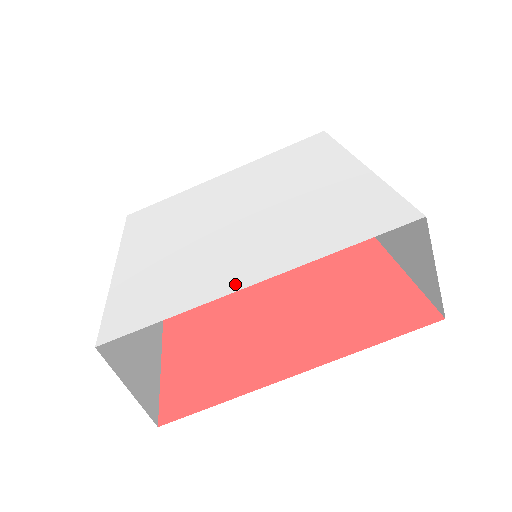
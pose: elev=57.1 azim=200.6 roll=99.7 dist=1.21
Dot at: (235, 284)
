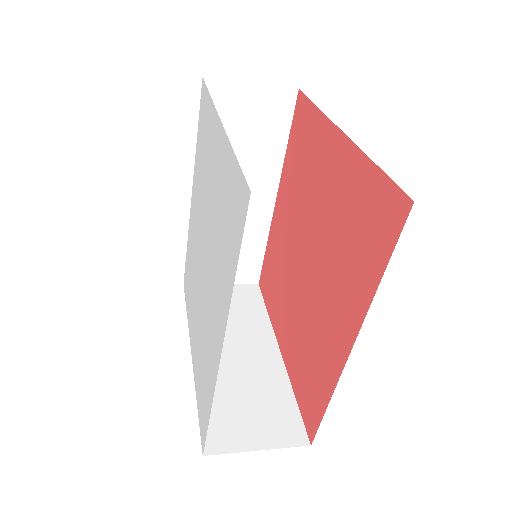
Dot at: (216, 359)
